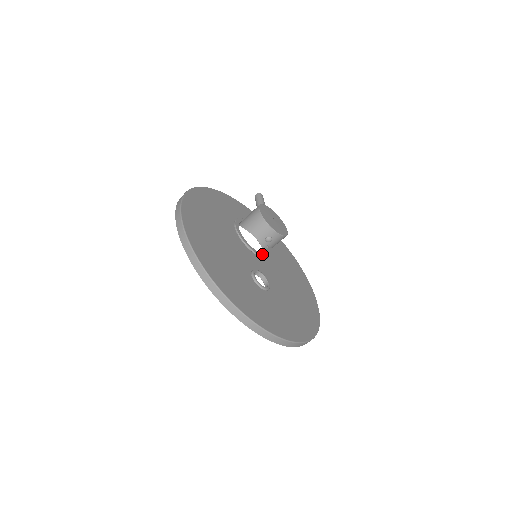
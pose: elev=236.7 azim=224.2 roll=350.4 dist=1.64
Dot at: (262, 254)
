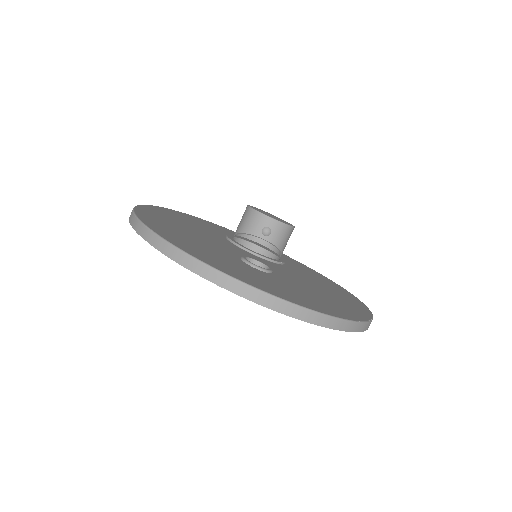
Dot at: (267, 257)
